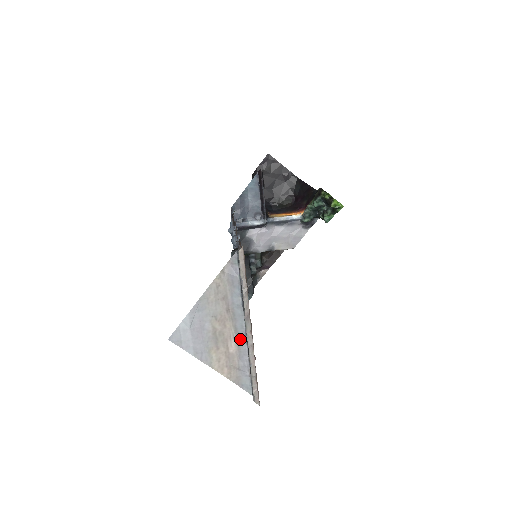
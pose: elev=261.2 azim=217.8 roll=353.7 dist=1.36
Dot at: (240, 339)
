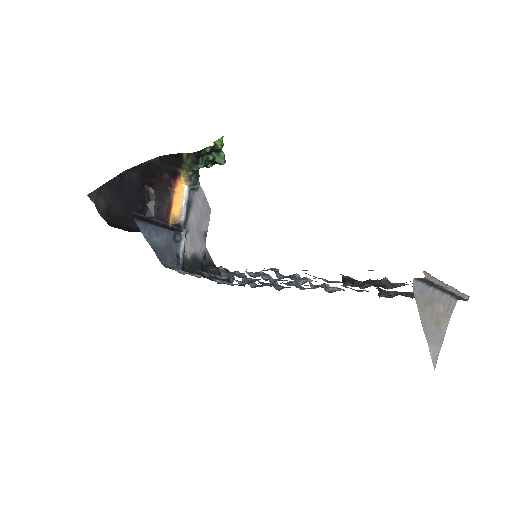
Dot at: (441, 299)
